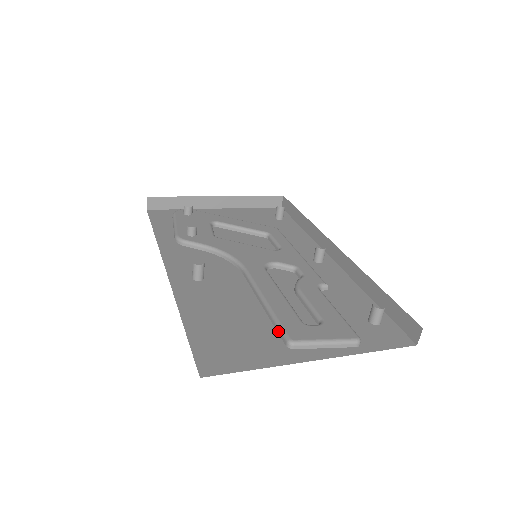
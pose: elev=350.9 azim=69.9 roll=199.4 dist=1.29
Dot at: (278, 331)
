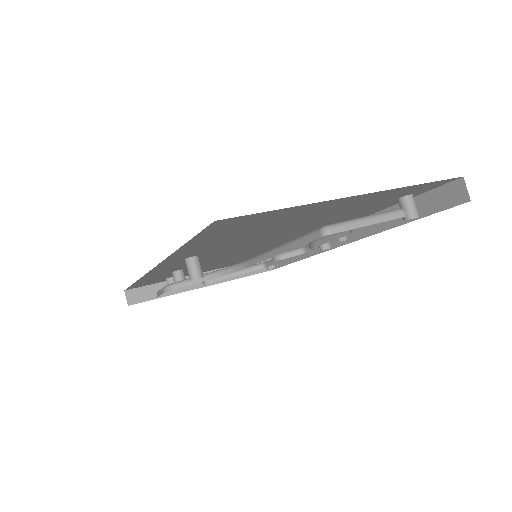
Dot at: (306, 240)
